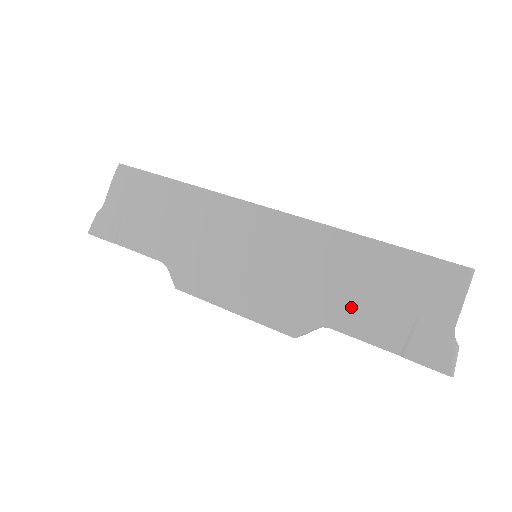
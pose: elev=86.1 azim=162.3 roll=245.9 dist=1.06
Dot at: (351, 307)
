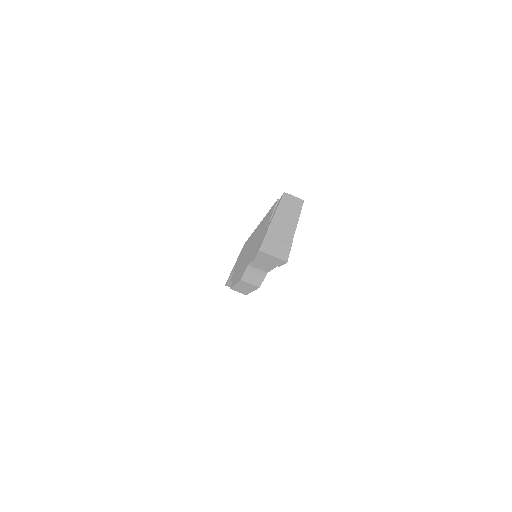
Dot at: (255, 248)
